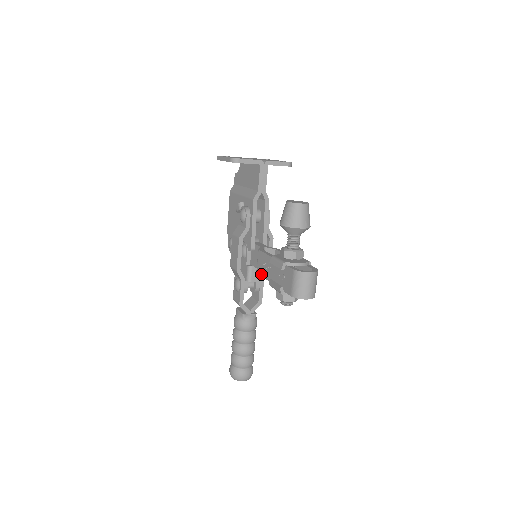
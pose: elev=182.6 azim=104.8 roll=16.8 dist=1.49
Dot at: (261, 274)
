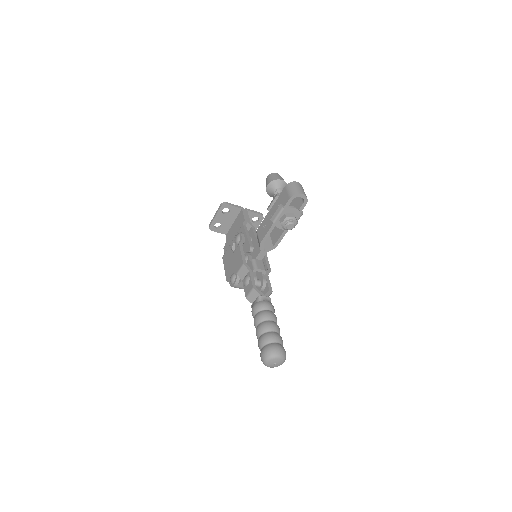
Dot at: (264, 235)
